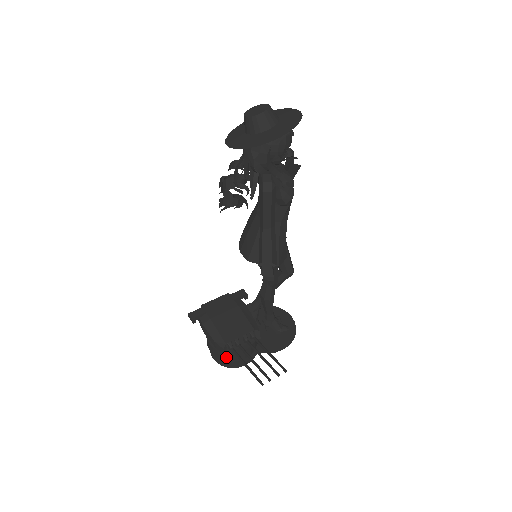
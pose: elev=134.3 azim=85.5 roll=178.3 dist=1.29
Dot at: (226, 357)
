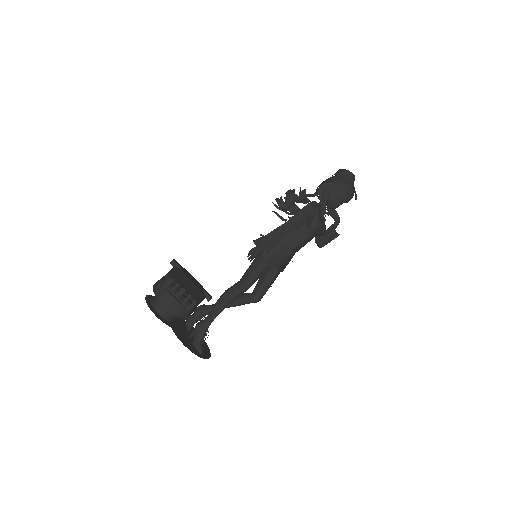
Dot at: (160, 290)
